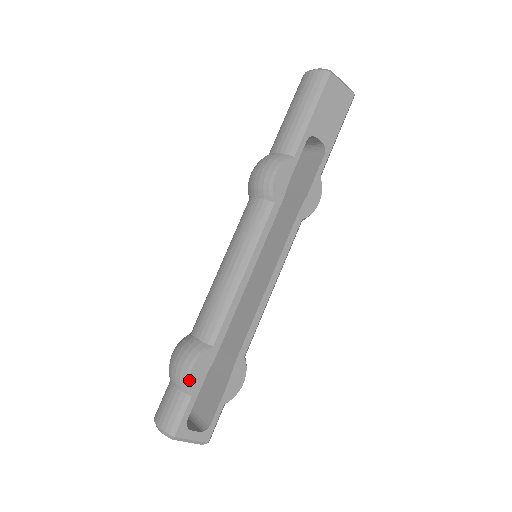
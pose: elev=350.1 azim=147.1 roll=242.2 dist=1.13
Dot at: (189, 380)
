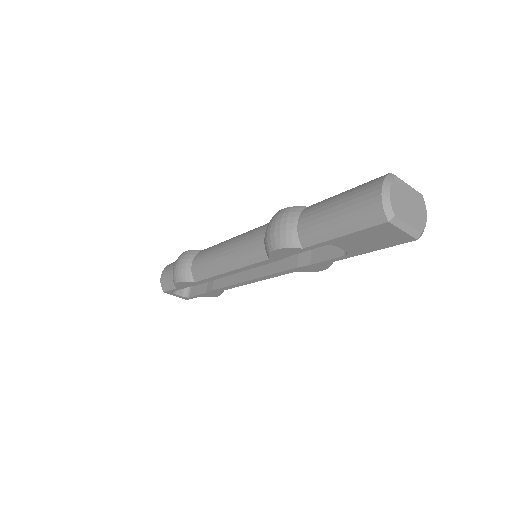
Dot at: (175, 284)
